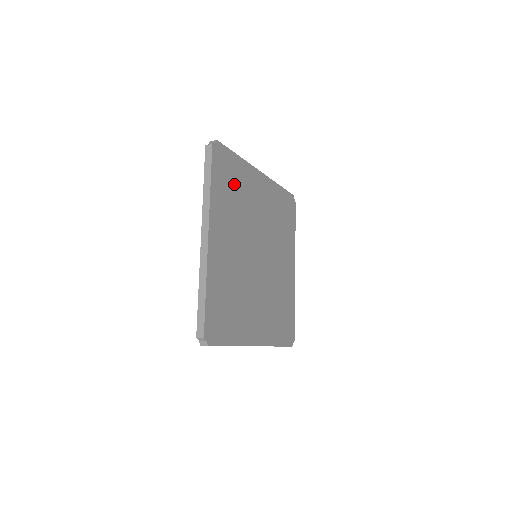
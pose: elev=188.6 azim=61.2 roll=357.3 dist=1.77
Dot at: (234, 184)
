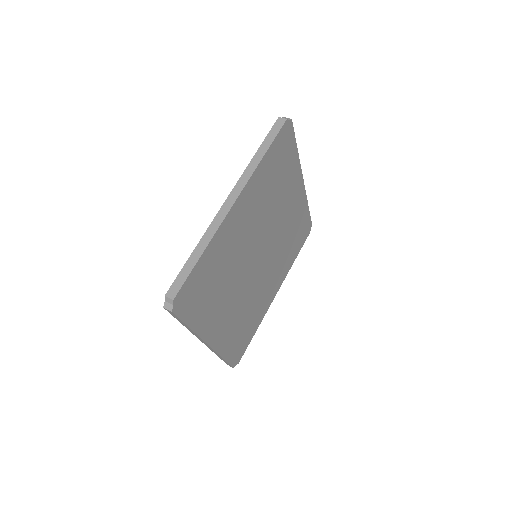
Dot at: (211, 279)
